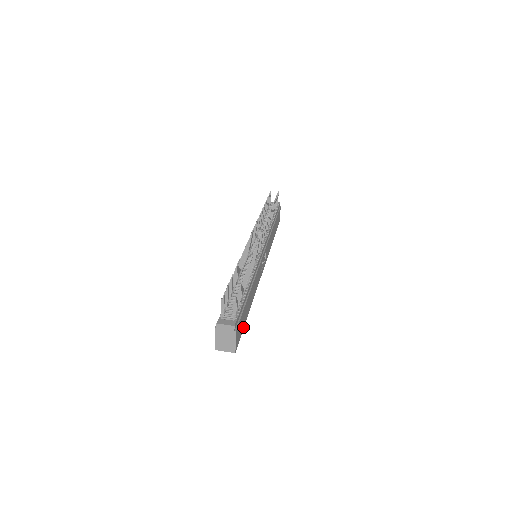
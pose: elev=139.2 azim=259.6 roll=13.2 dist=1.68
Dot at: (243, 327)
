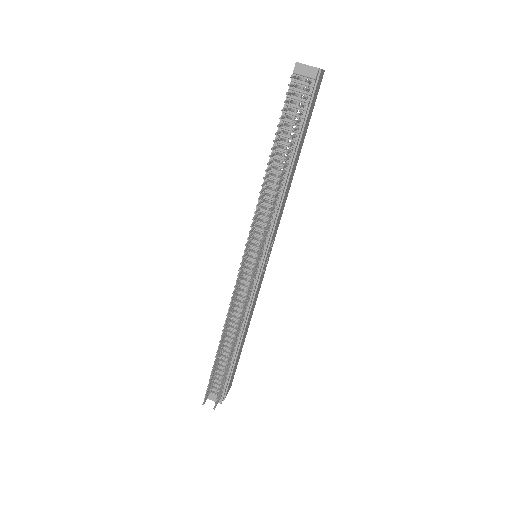
Dot at: (238, 359)
